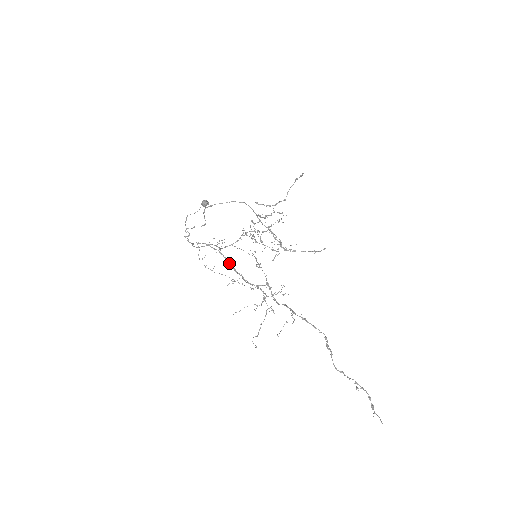
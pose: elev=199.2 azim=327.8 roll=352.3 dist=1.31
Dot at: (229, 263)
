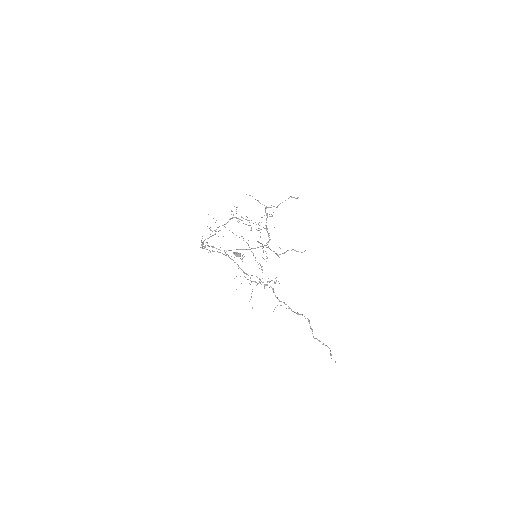
Dot at: occluded
